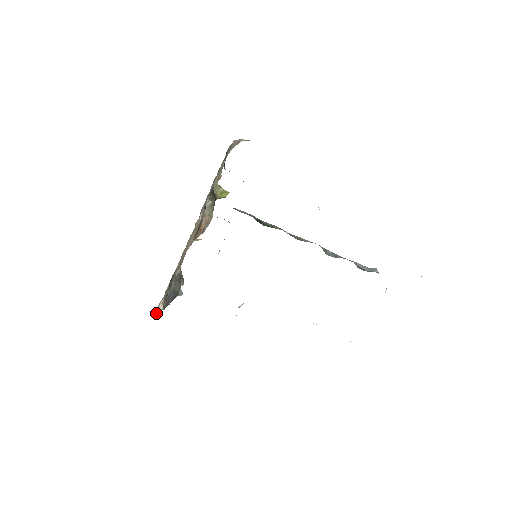
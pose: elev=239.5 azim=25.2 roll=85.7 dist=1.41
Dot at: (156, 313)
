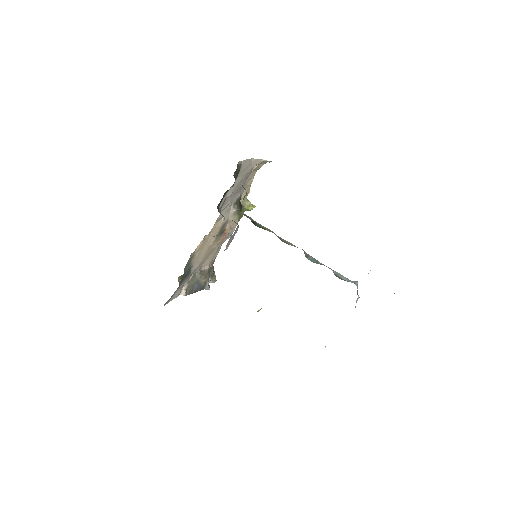
Dot at: (176, 295)
